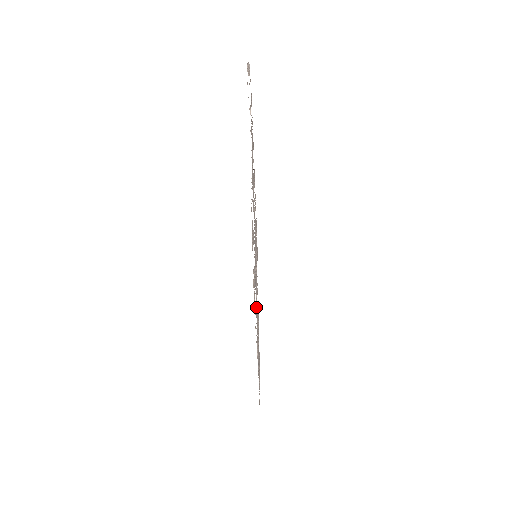
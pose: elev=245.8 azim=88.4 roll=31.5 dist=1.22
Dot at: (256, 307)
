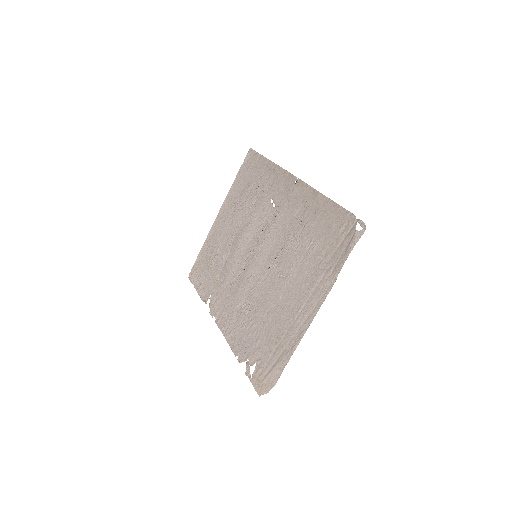
Dot at: (242, 330)
